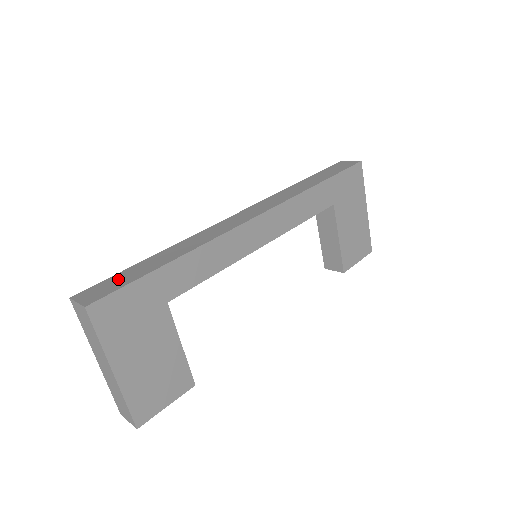
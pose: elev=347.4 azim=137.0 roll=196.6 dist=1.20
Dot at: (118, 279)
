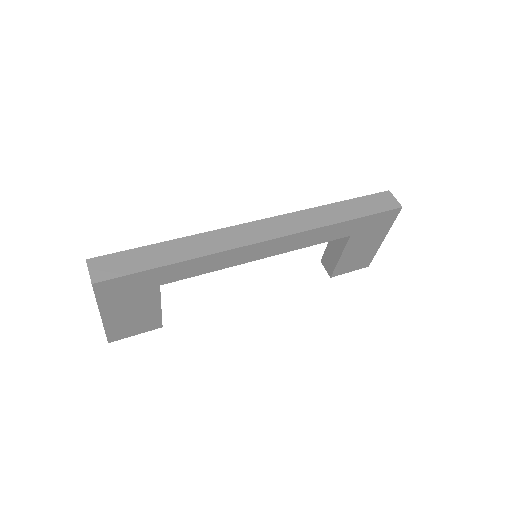
Dot at: (128, 260)
